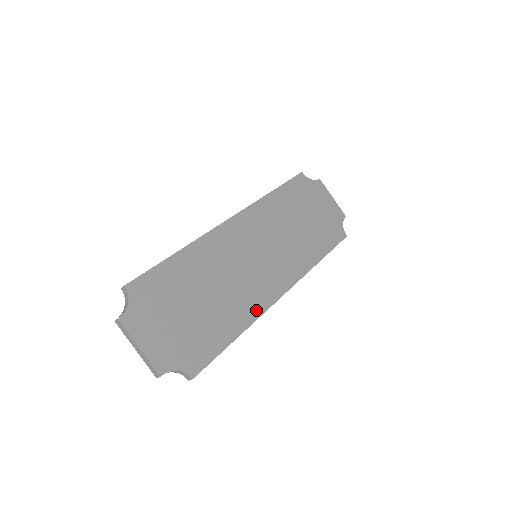
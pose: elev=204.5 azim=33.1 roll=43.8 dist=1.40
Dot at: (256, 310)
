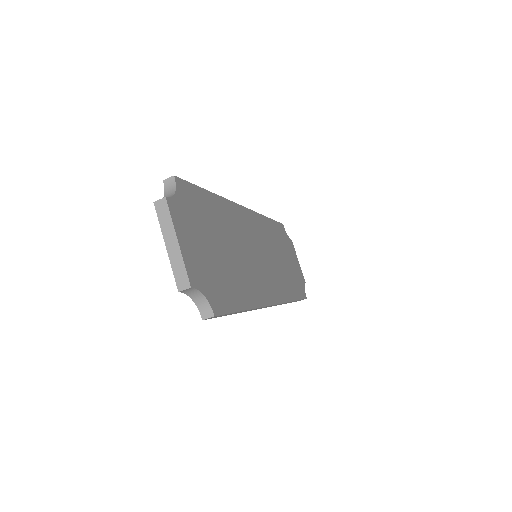
Dot at: (259, 299)
